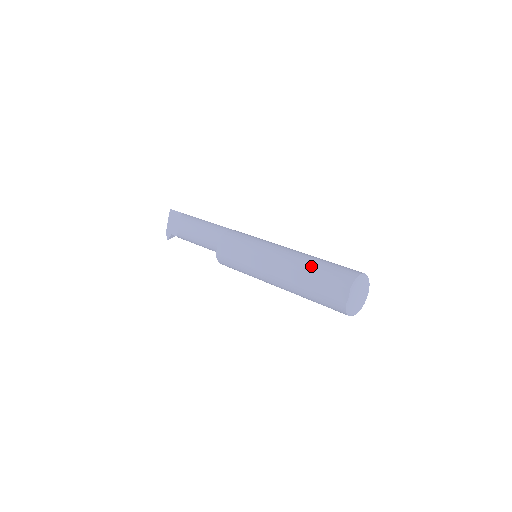
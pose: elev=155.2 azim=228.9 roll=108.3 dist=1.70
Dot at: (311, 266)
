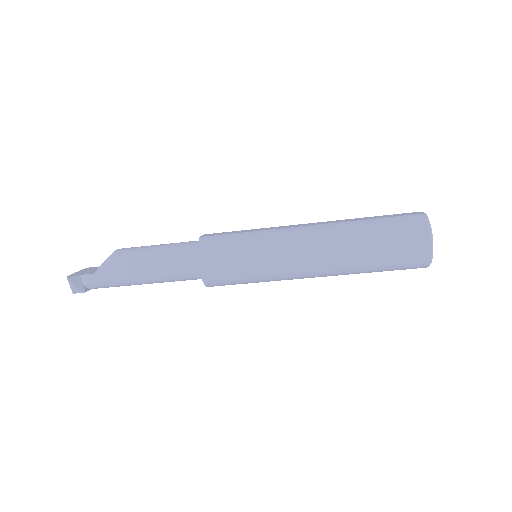
Dot at: occluded
